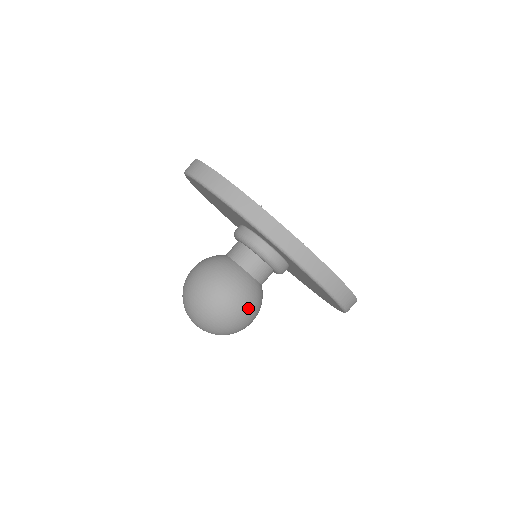
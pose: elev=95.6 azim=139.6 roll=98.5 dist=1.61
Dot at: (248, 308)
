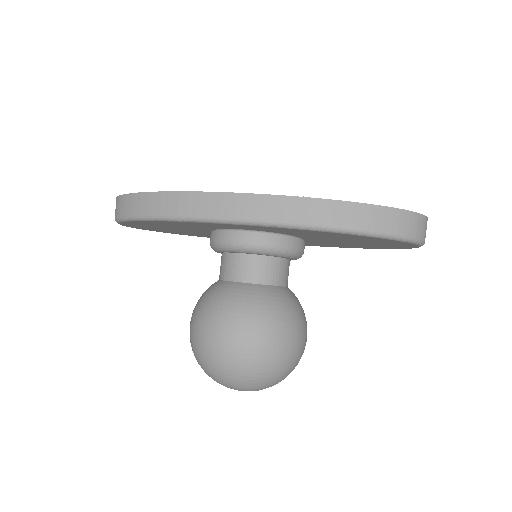
Dot at: (272, 328)
